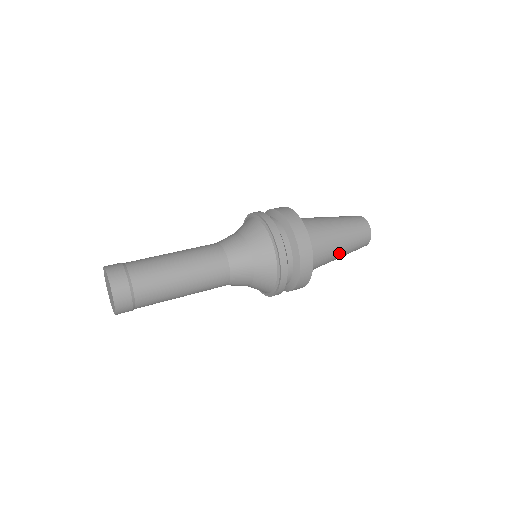
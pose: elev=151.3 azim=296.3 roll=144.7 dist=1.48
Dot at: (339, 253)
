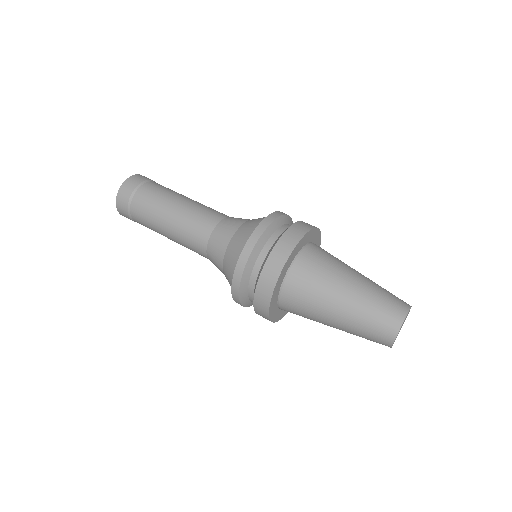
Dot at: occluded
